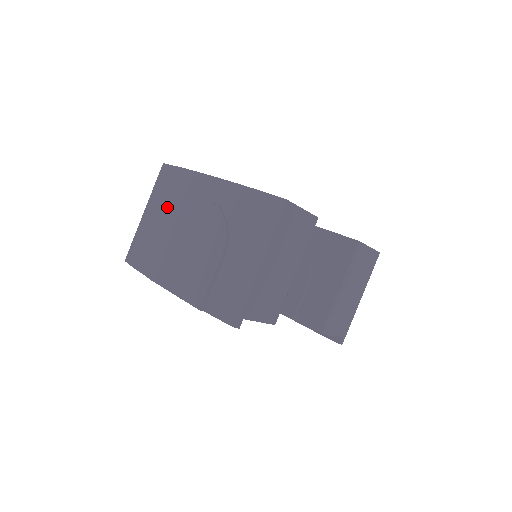
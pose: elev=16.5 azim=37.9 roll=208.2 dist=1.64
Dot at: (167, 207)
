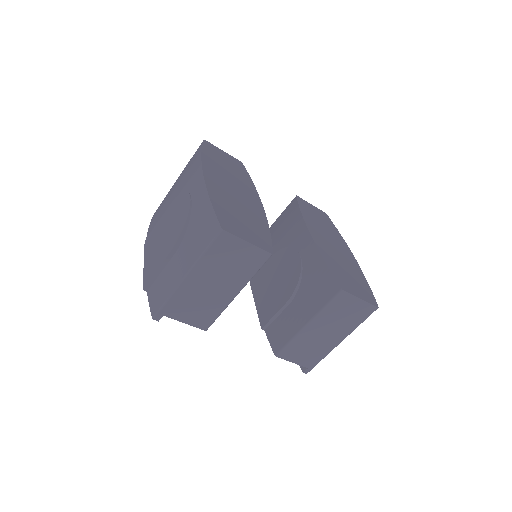
Dot at: (180, 185)
